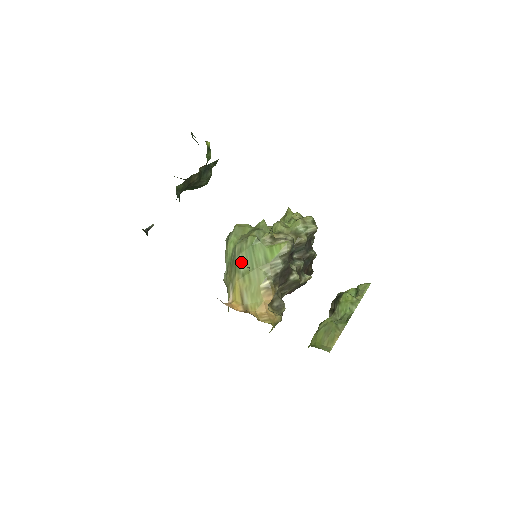
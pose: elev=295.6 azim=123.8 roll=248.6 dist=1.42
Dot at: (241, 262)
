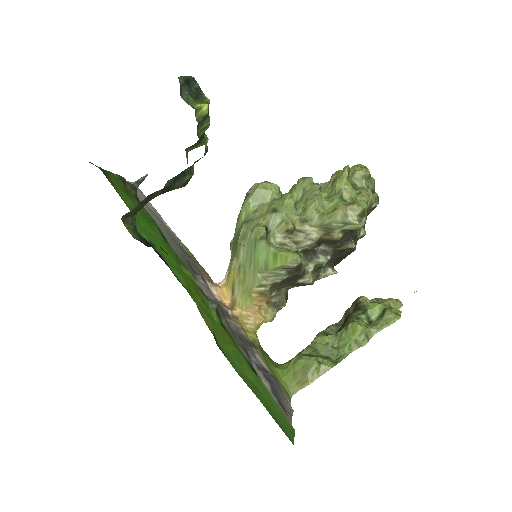
Dot at: (241, 250)
